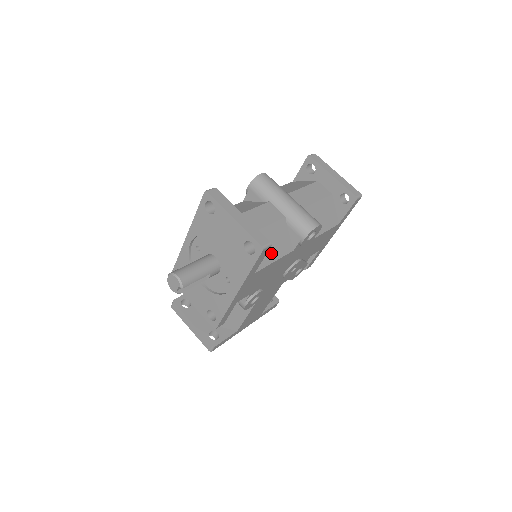
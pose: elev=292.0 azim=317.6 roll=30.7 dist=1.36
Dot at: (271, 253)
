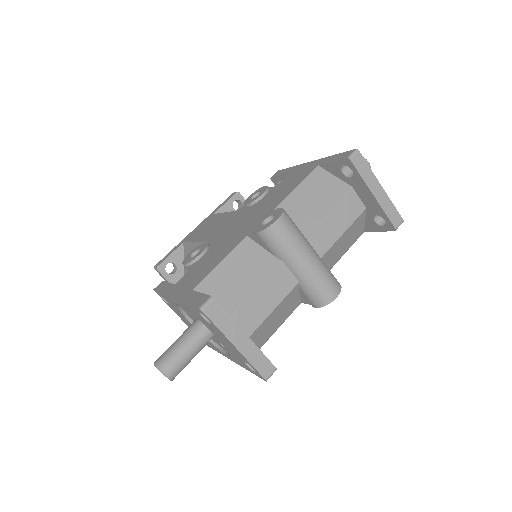
Dot at: (275, 326)
